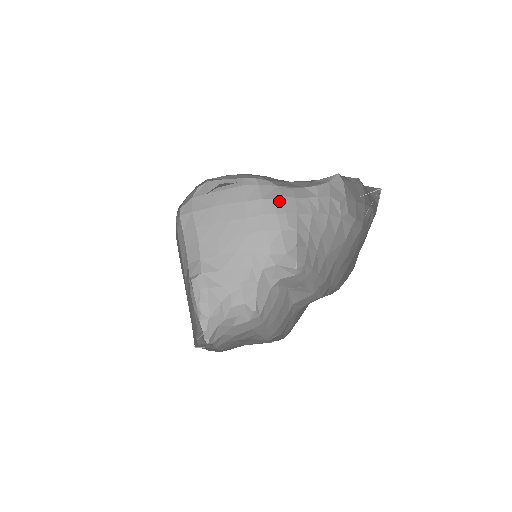
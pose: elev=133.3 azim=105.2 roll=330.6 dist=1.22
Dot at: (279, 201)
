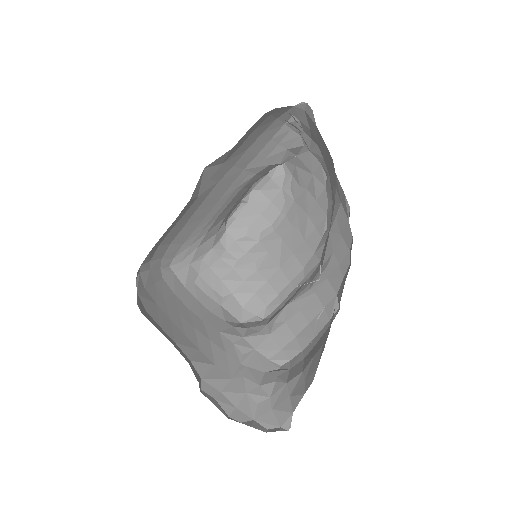
Dot at: (199, 281)
